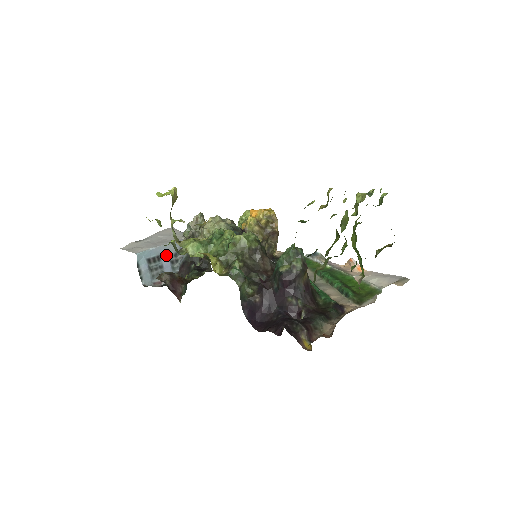
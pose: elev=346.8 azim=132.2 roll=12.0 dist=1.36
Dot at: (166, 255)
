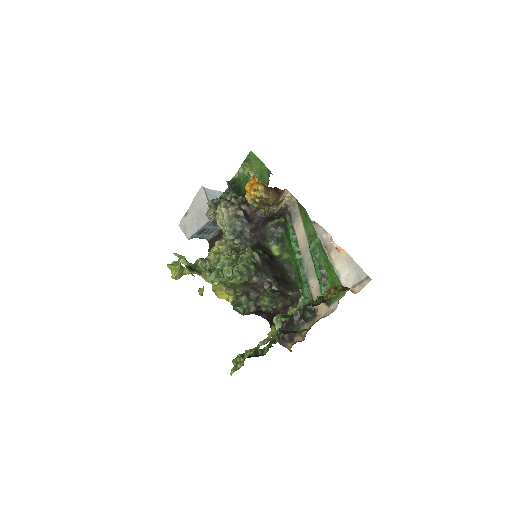
Dot at: (207, 227)
